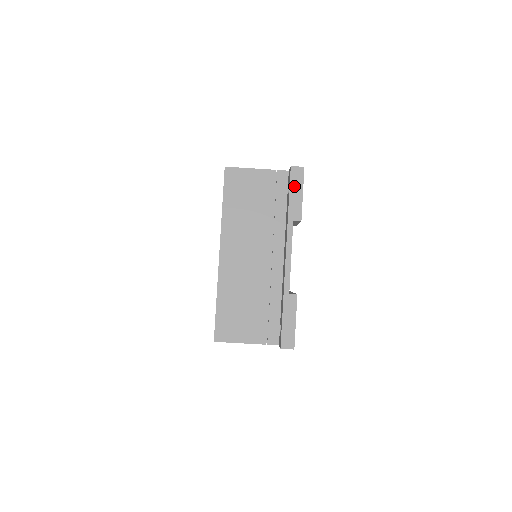
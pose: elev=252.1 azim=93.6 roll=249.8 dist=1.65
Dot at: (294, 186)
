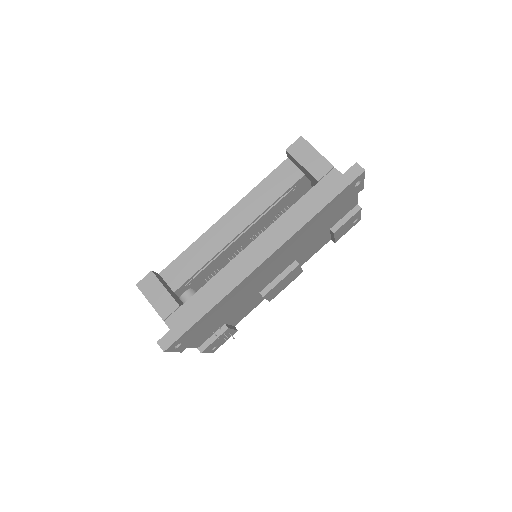
Dot at: occluded
